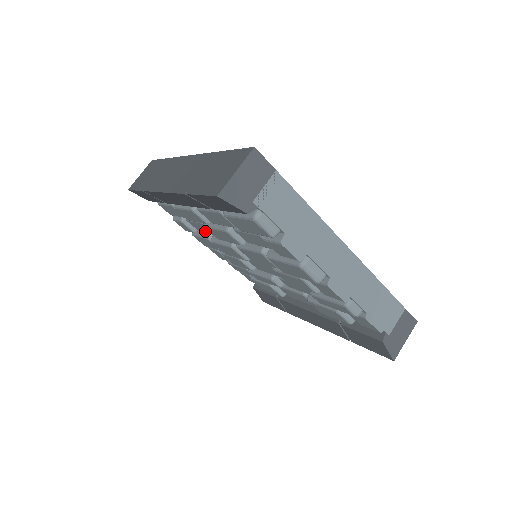
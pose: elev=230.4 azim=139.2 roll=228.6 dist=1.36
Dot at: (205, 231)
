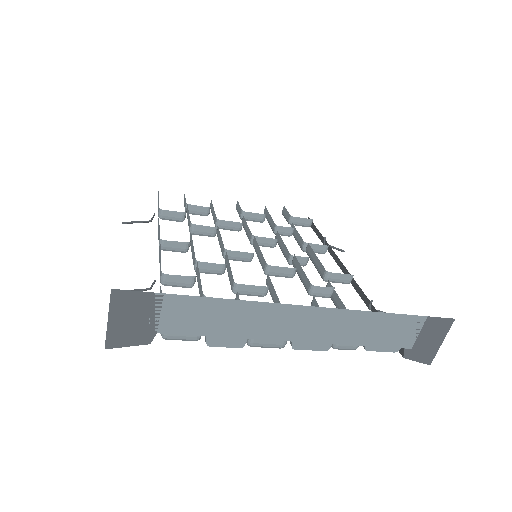
Dot at: occluded
